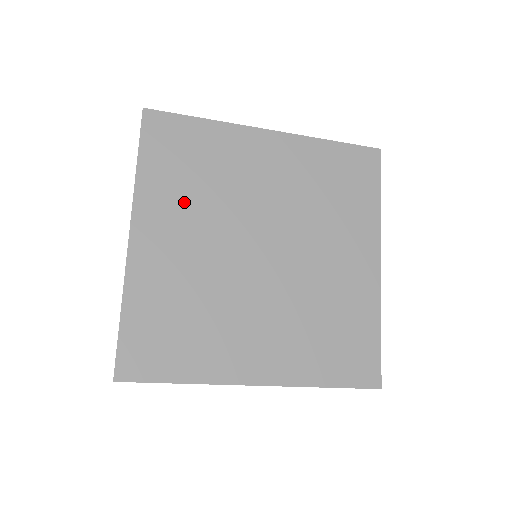
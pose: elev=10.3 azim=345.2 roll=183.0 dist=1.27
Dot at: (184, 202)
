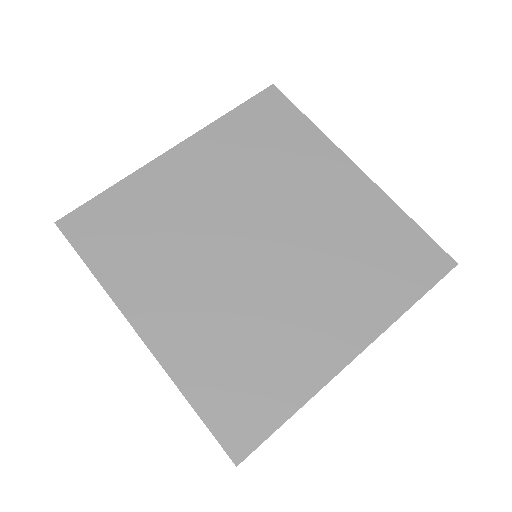
Dot at: (235, 159)
